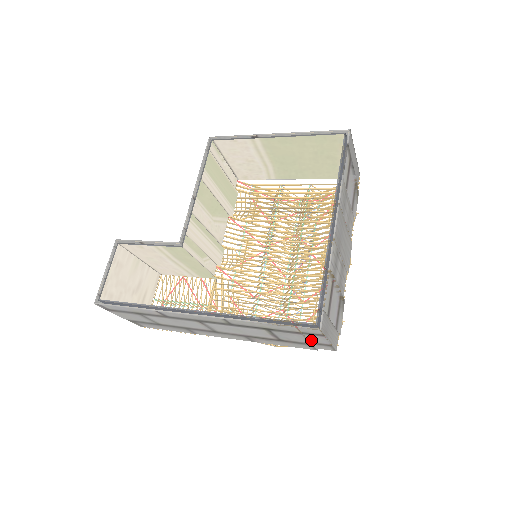
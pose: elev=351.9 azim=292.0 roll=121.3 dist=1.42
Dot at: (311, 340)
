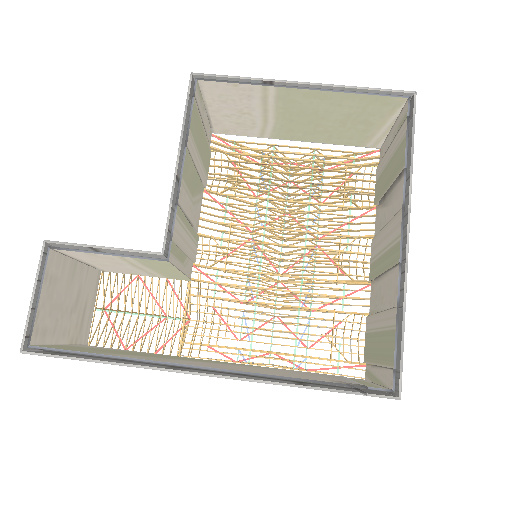
Dot at: occluded
